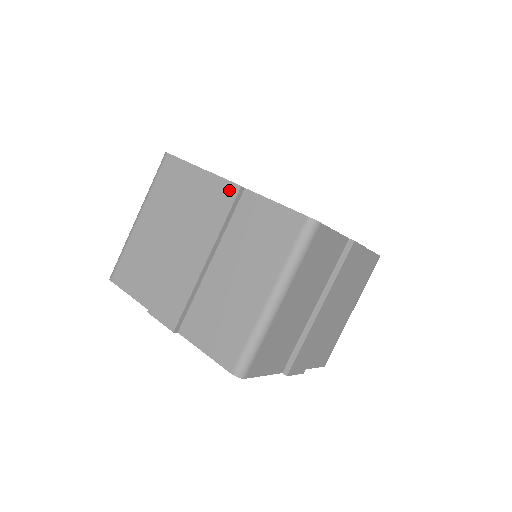
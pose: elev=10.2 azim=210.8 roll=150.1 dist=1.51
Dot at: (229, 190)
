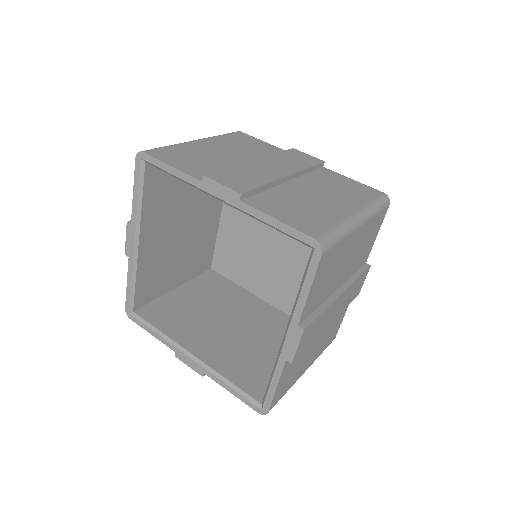
Dot at: (313, 159)
